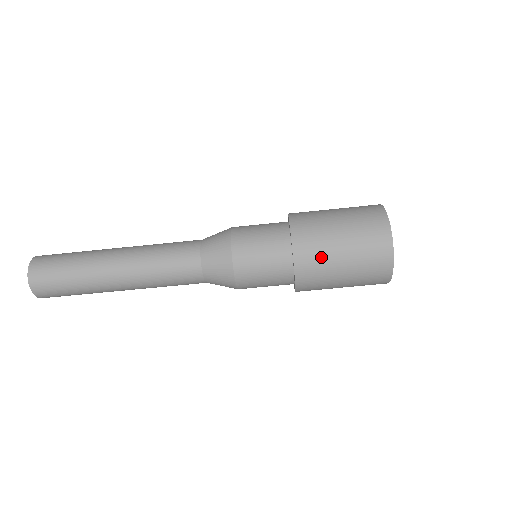
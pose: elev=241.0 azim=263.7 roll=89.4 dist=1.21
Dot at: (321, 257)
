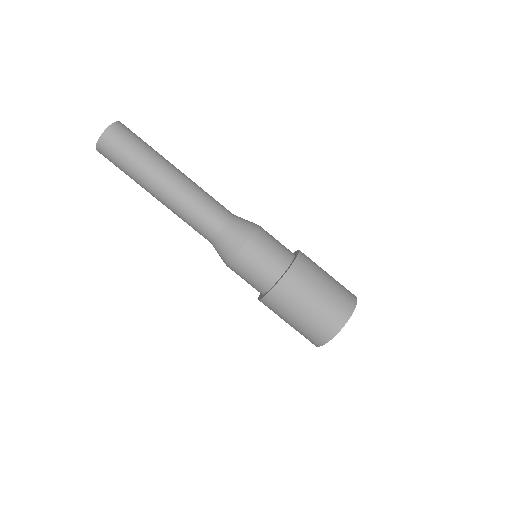
Dot at: (309, 278)
